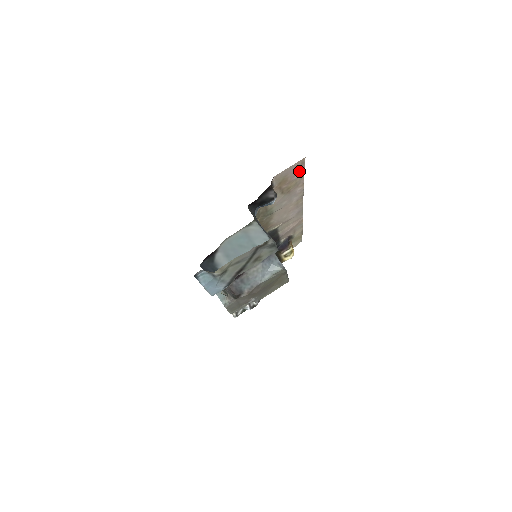
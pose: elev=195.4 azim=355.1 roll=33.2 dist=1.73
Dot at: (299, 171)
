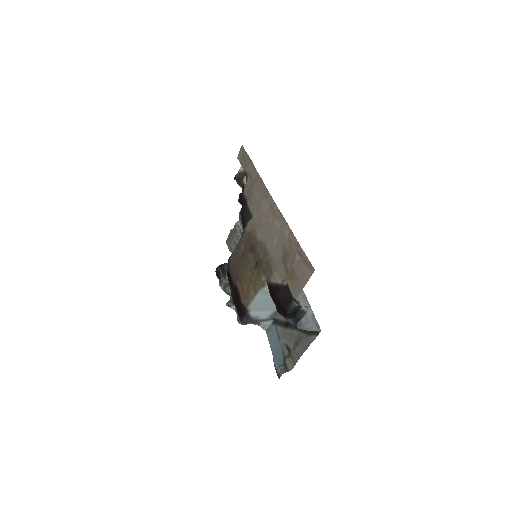
Dot at: (302, 259)
